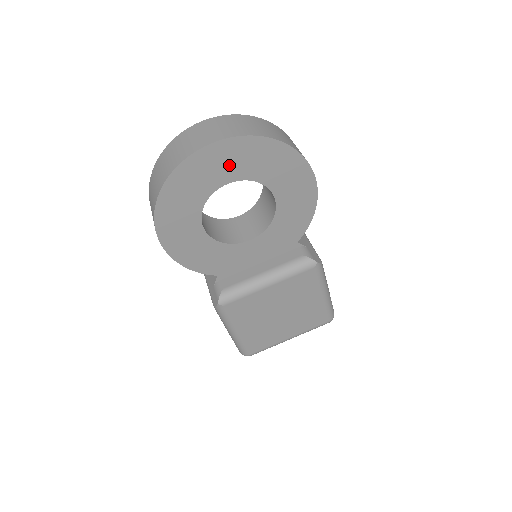
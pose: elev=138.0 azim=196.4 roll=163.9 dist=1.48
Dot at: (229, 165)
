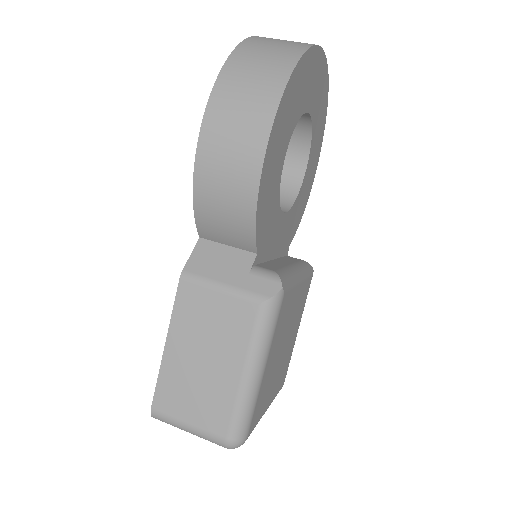
Dot at: (317, 92)
